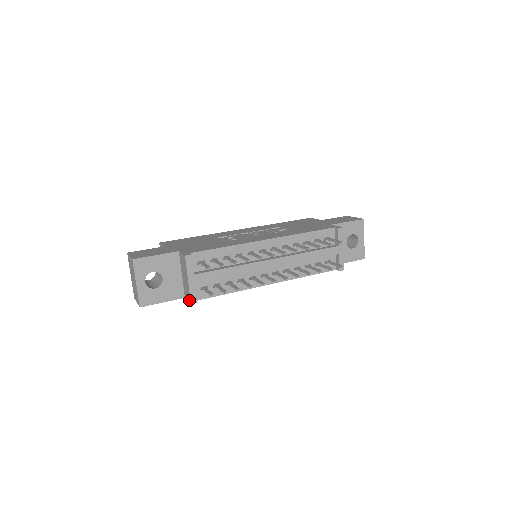
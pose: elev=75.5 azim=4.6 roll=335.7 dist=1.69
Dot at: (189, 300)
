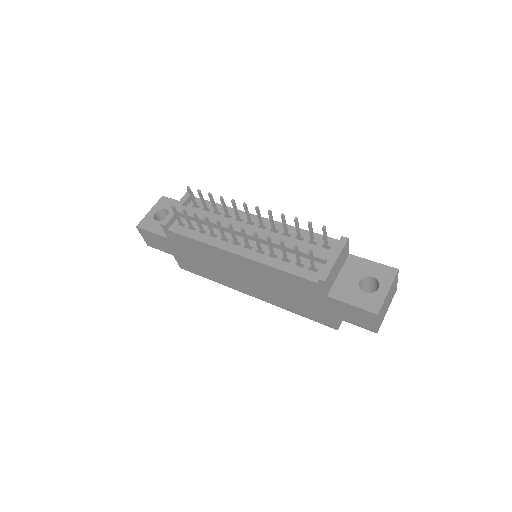
Dot at: occluded
